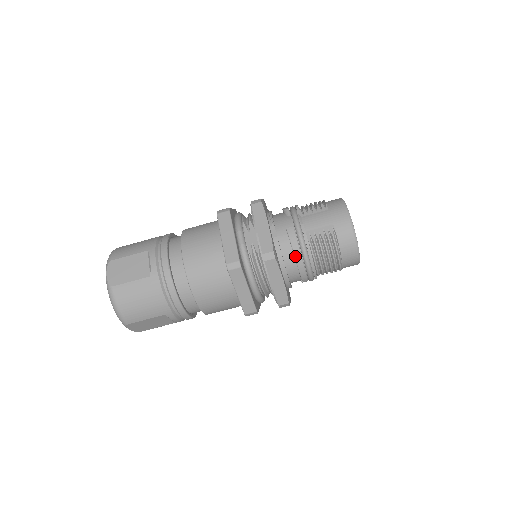
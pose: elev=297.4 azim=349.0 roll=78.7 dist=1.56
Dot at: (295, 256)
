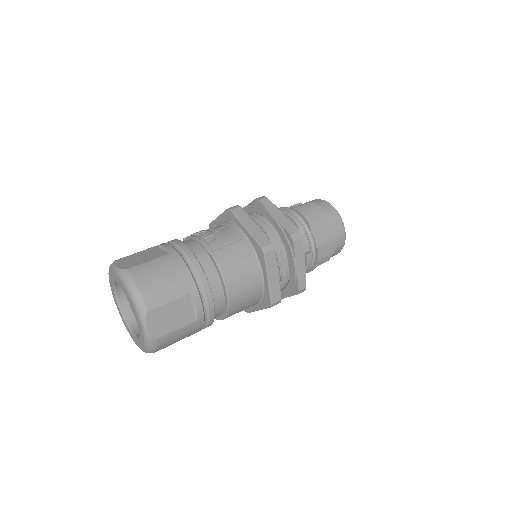
Dot at: occluded
